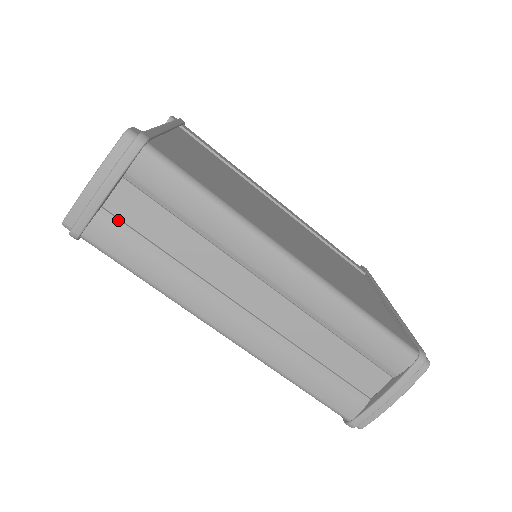
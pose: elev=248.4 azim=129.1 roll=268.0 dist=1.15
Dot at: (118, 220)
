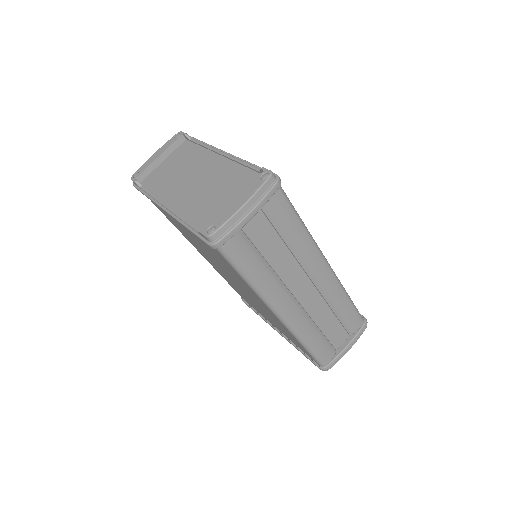
Dot at: (245, 235)
